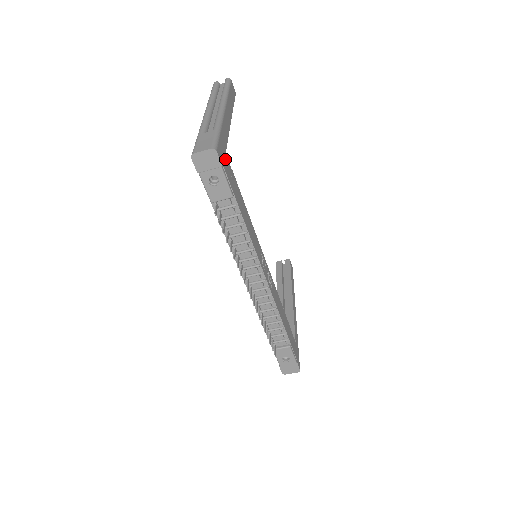
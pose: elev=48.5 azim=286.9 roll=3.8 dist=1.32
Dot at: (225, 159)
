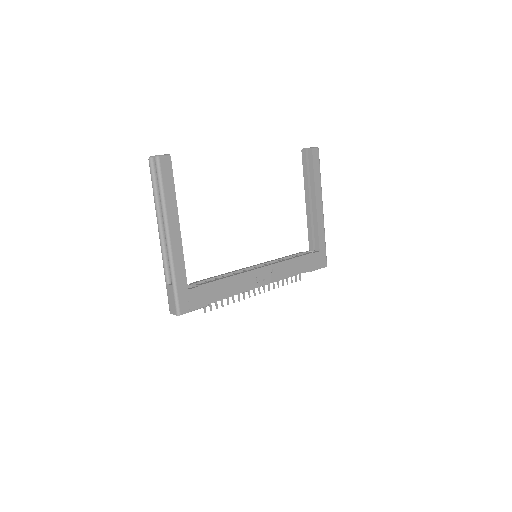
Dot at: (190, 297)
